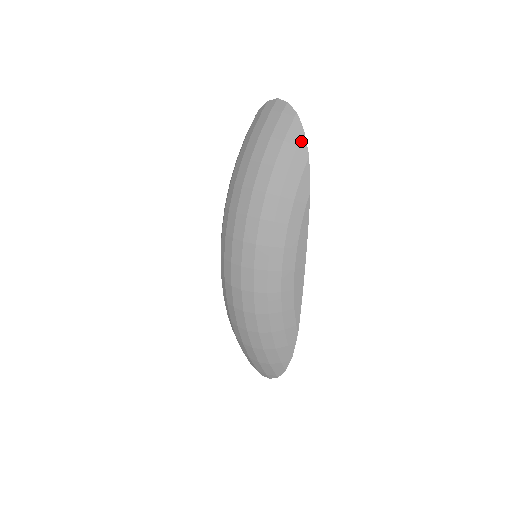
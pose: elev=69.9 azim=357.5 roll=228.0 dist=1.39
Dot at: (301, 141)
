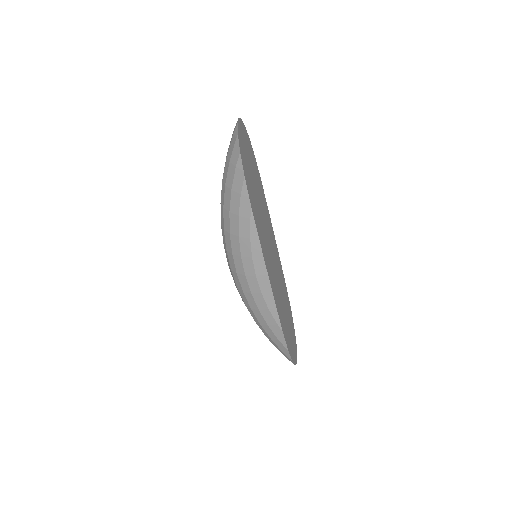
Dot at: (238, 162)
